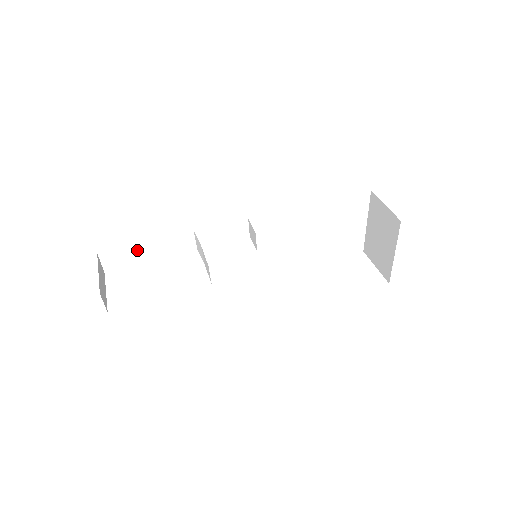
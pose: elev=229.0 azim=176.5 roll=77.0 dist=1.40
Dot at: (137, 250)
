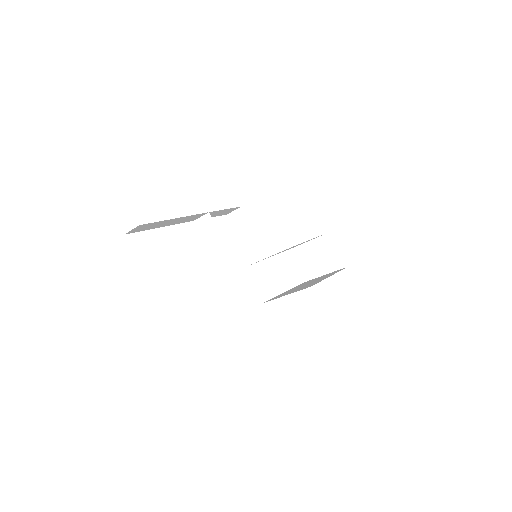
Dot at: (164, 222)
